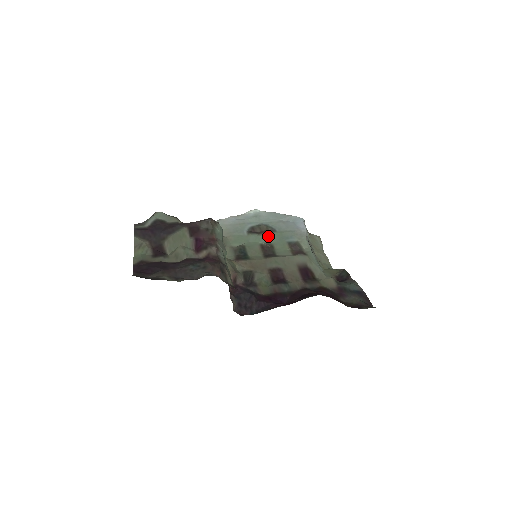
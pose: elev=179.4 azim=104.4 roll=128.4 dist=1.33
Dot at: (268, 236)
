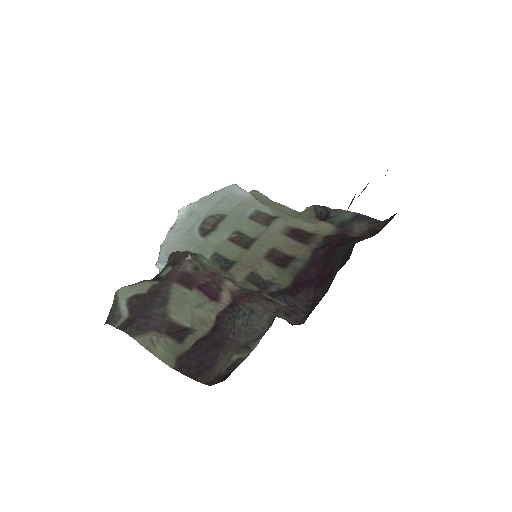
Dot at: (225, 226)
